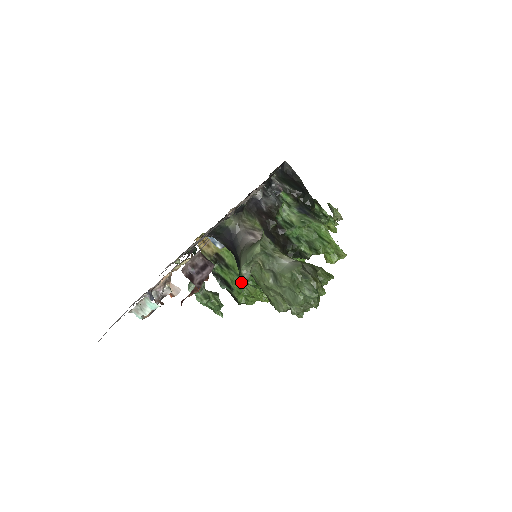
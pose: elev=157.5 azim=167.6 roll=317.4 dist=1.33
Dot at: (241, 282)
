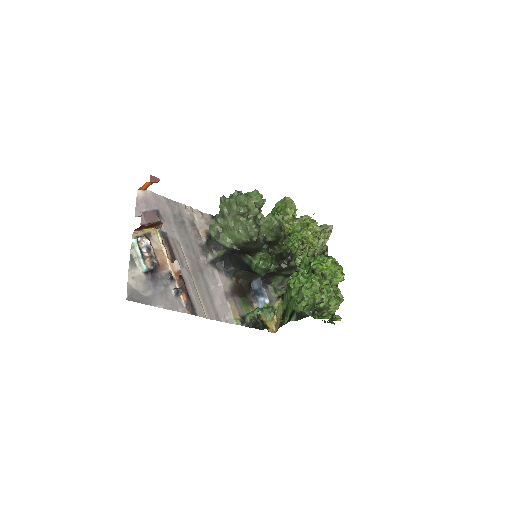
Dot at: (291, 299)
